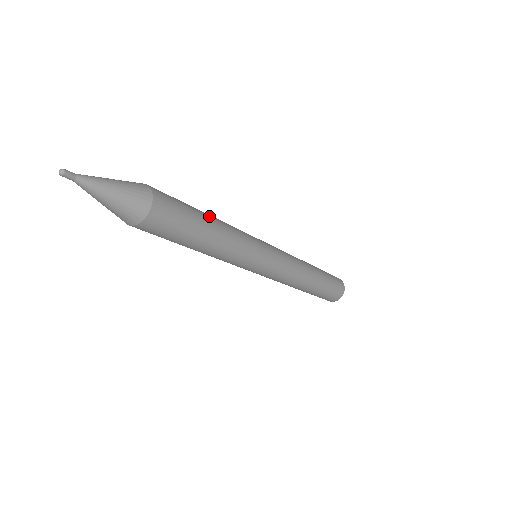
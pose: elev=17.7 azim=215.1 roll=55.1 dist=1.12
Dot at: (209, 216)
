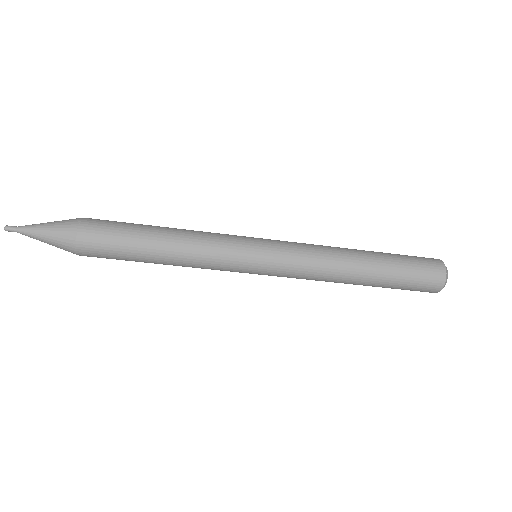
Dot at: (159, 229)
